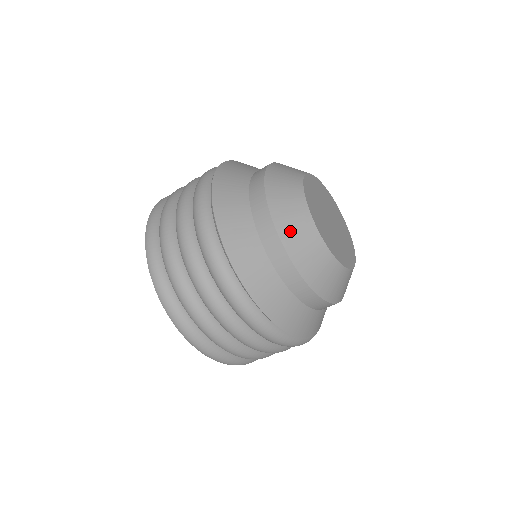
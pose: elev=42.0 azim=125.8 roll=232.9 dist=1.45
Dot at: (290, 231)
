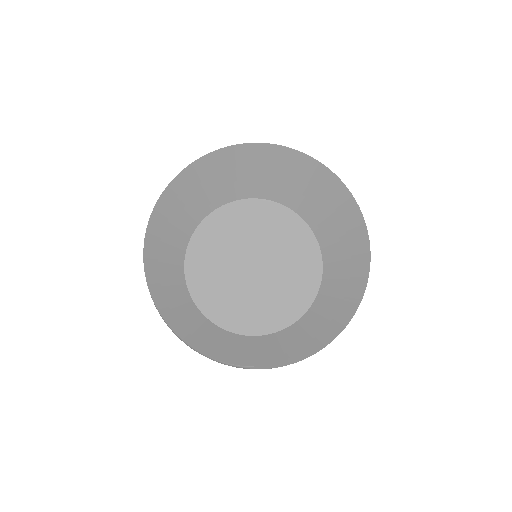
Dot at: (169, 239)
